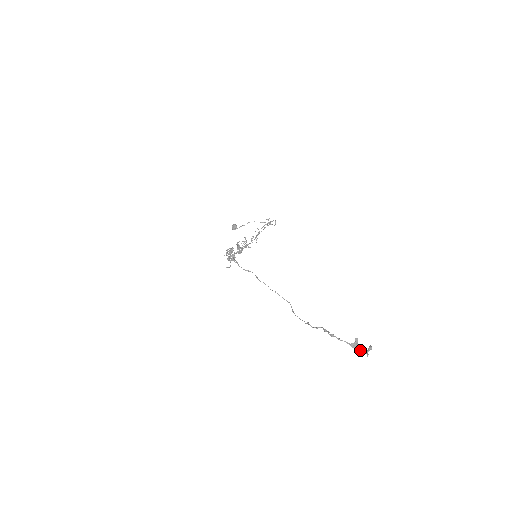
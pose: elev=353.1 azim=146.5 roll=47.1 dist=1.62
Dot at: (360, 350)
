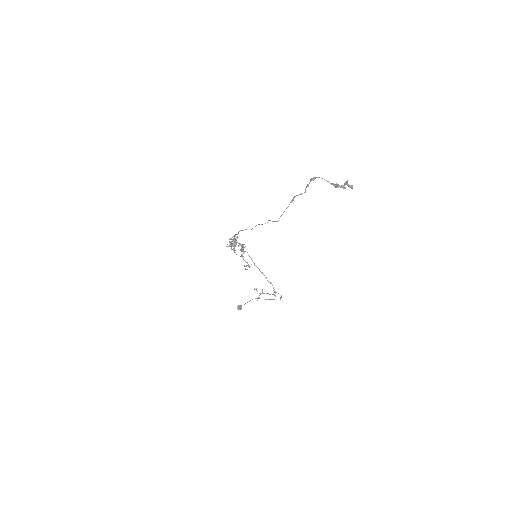
Dot at: (340, 186)
